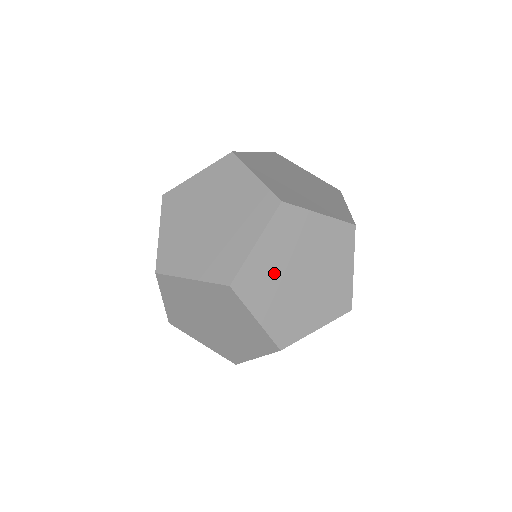
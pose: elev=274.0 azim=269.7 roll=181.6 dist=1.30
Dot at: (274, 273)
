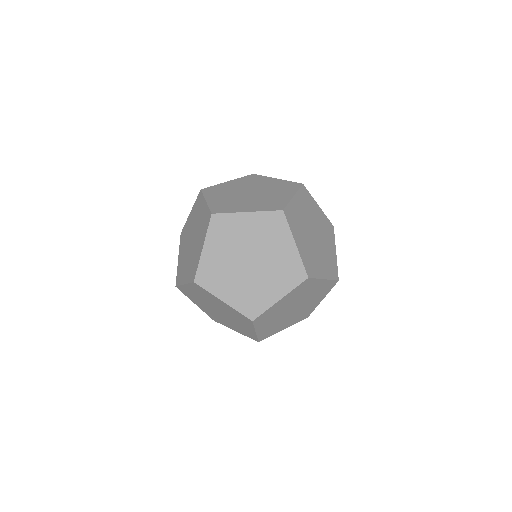
Dot at: (238, 239)
